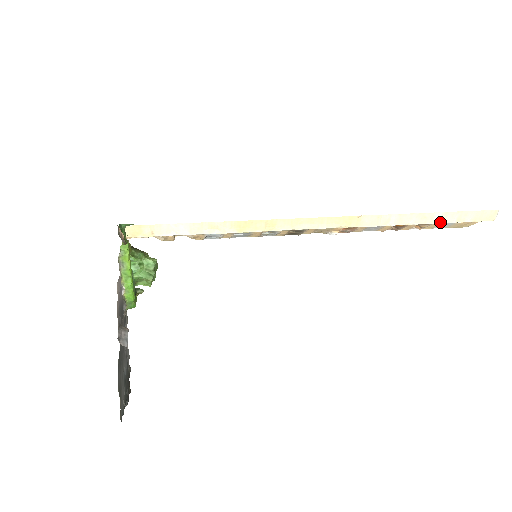
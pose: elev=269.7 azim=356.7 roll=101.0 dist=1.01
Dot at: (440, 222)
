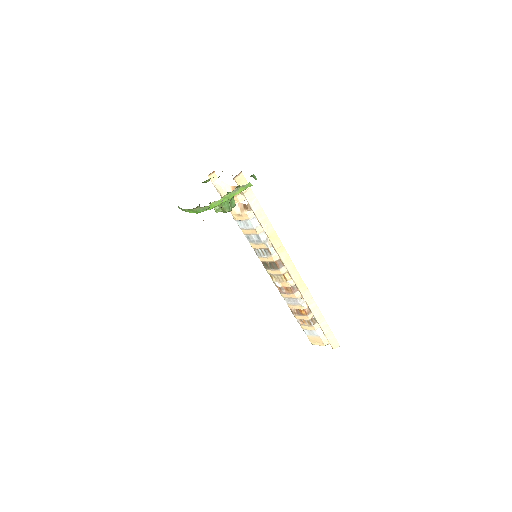
Dot at: (322, 327)
